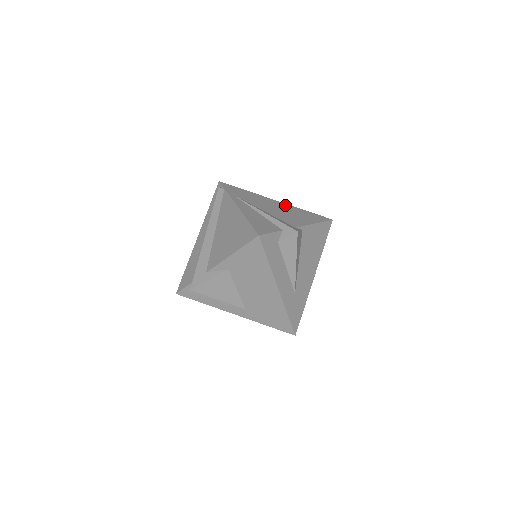
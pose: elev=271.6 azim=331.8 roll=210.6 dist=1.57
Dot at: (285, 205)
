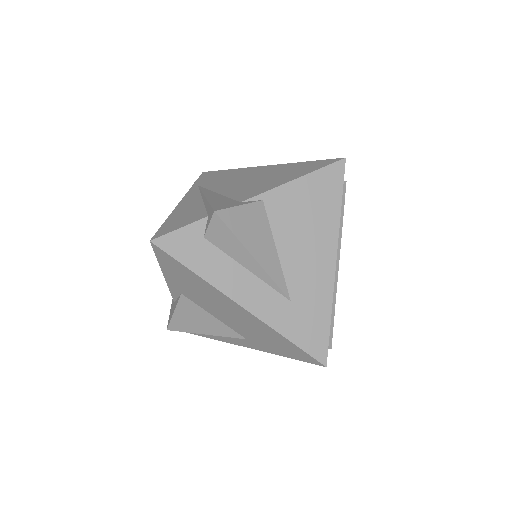
Dot at: (272, 167)
